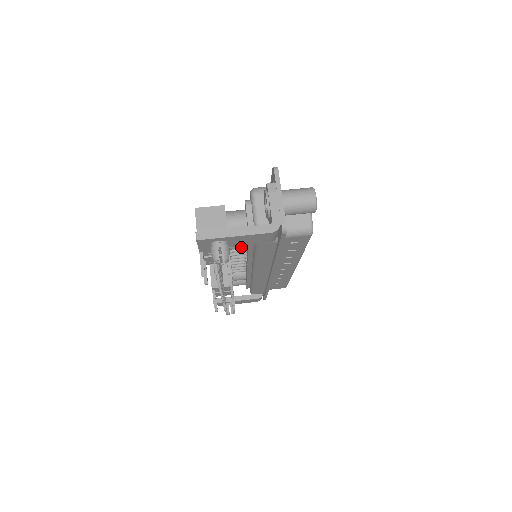
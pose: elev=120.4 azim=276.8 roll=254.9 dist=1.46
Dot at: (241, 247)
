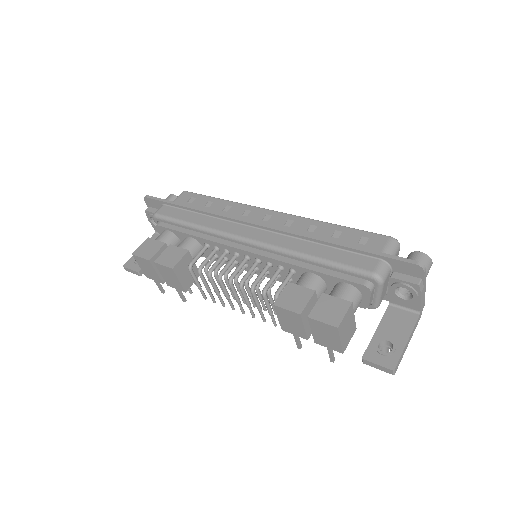
Dot at: occluded
